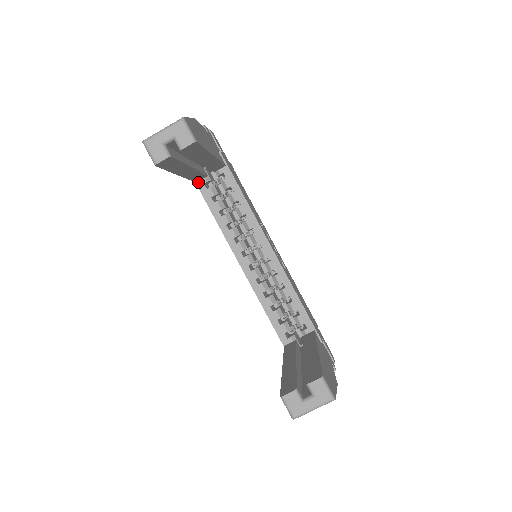
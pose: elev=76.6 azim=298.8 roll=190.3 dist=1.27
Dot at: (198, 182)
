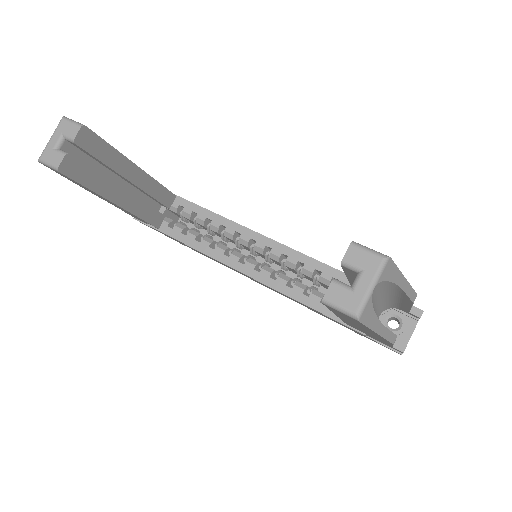
Dot at: (161, 229)
